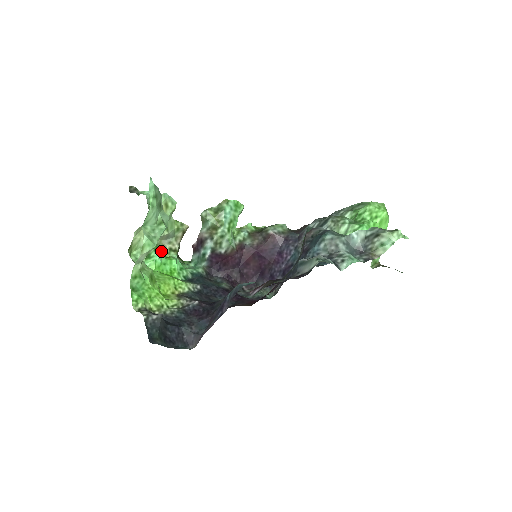
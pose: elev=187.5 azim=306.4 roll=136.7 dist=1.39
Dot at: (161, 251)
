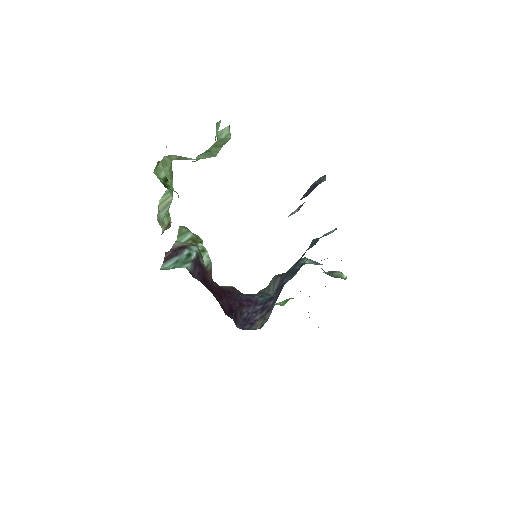
Dot at: occluded
